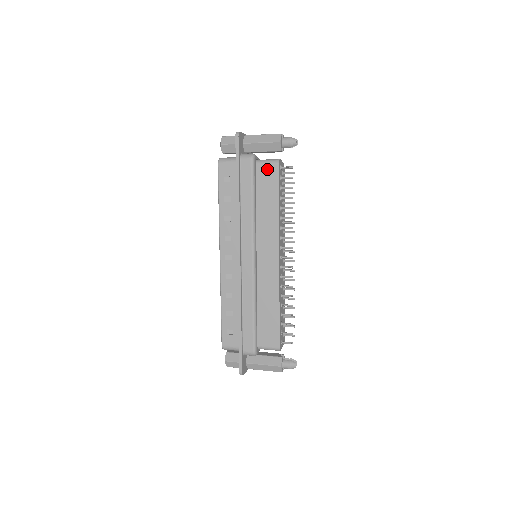
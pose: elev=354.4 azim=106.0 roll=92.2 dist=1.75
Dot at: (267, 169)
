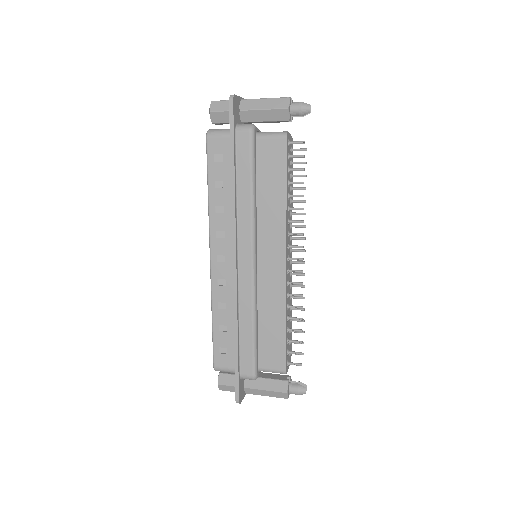
Dot at: (271, 145)
